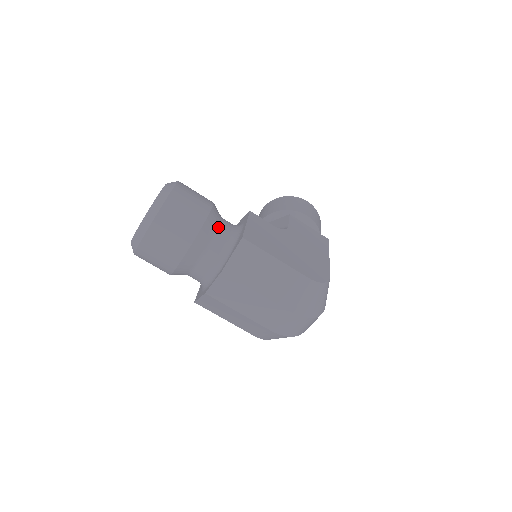
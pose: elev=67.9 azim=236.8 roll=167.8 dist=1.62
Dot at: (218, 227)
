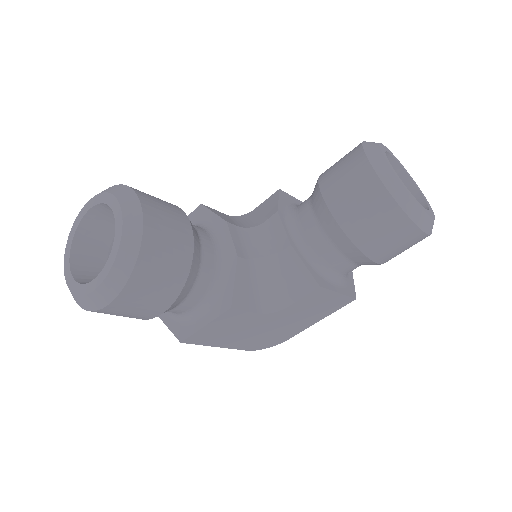
Dot at: (170, 310)
